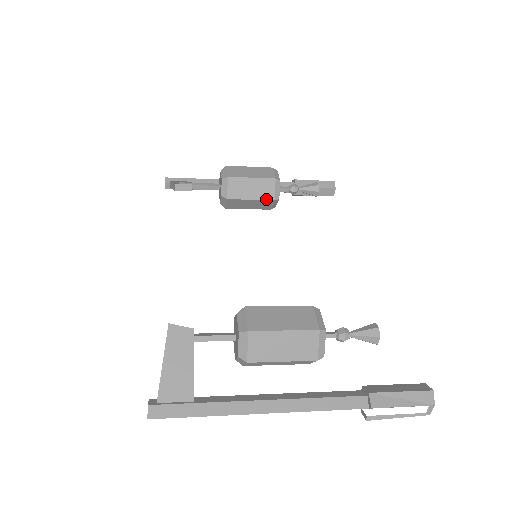
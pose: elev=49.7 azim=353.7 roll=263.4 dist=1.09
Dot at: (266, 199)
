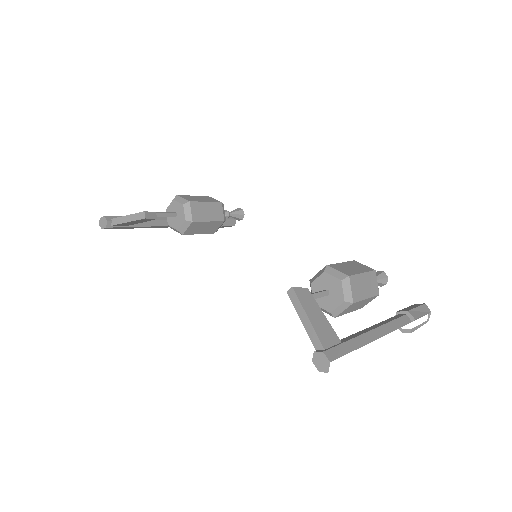
Dot at: (219, 220)
